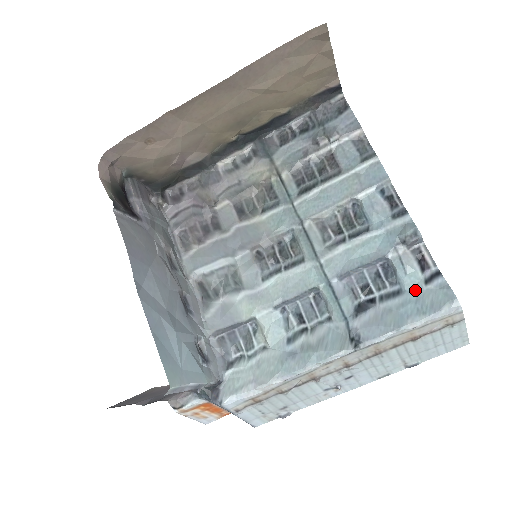
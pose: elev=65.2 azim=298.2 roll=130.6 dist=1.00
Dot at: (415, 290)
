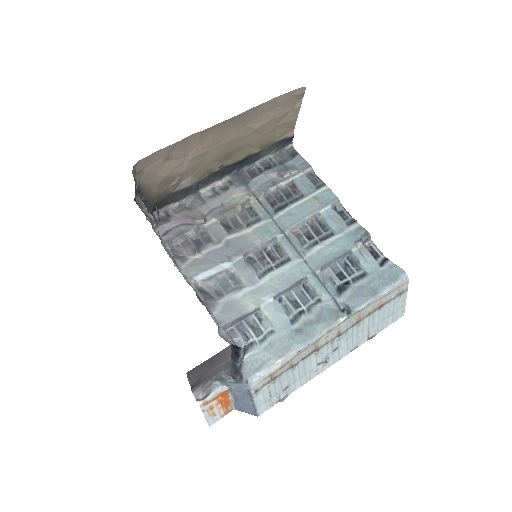
Dot at: (375, 271)
